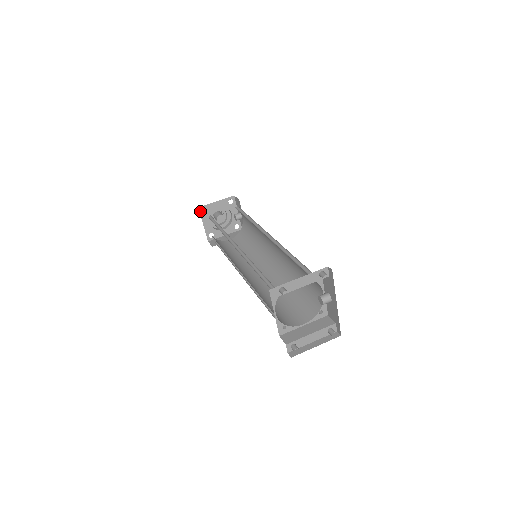
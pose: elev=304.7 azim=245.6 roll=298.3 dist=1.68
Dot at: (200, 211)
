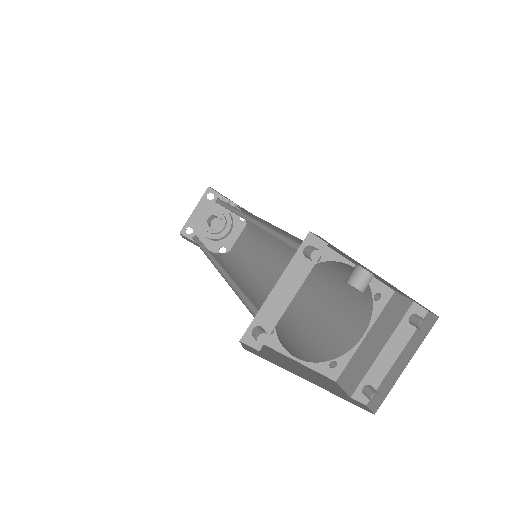
Dot at: (185, 235)
